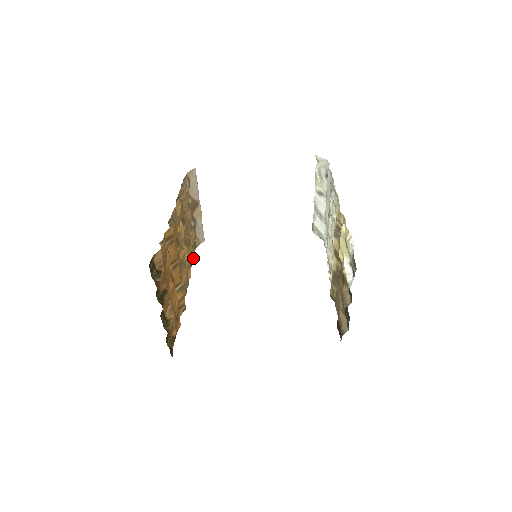
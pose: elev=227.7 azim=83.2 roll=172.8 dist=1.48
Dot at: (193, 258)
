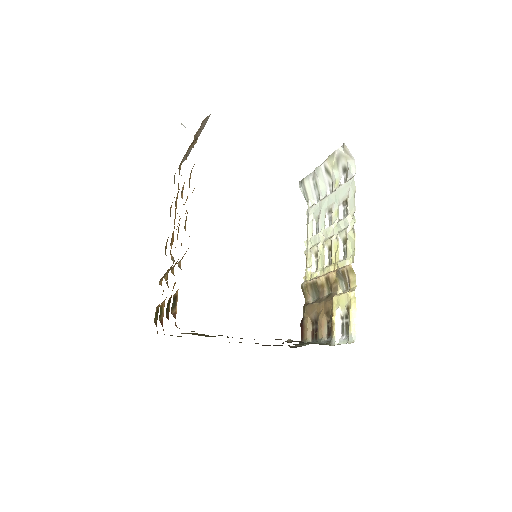
Dot at: occluded
